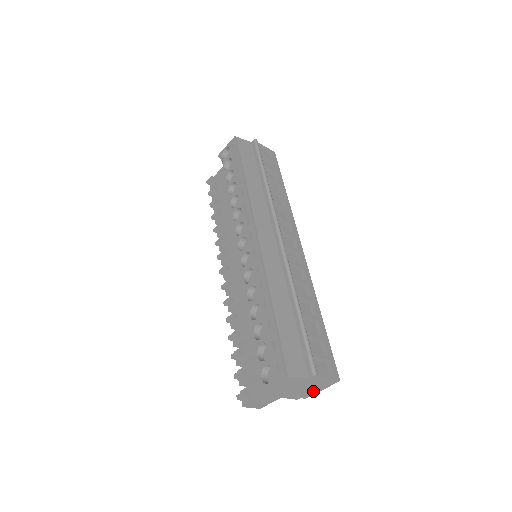
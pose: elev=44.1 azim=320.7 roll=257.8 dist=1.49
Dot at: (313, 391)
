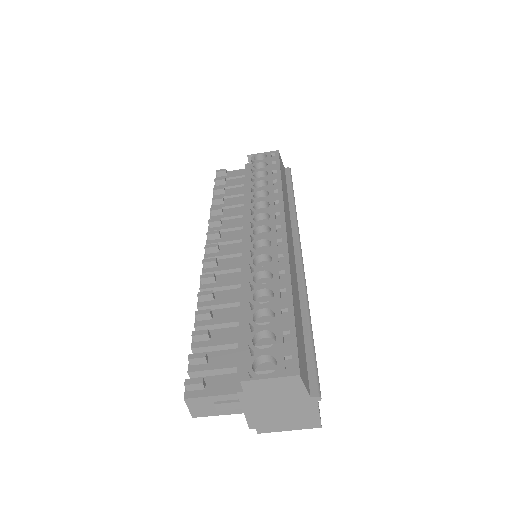
Dot at: (280, 425)
